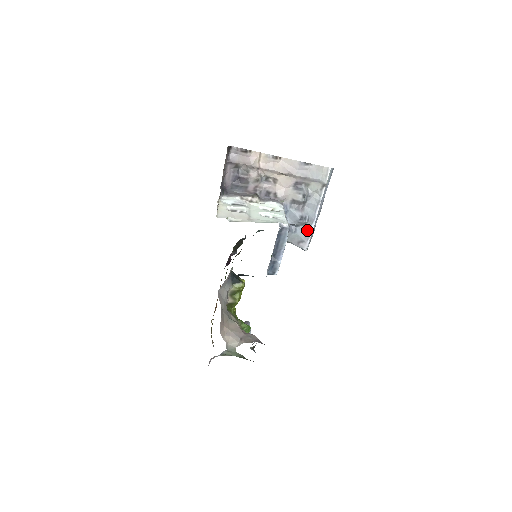
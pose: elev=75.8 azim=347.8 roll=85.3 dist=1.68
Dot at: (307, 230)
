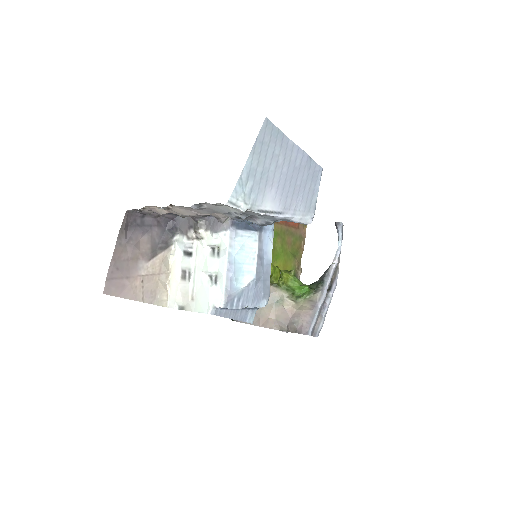
Dot at: occluded
